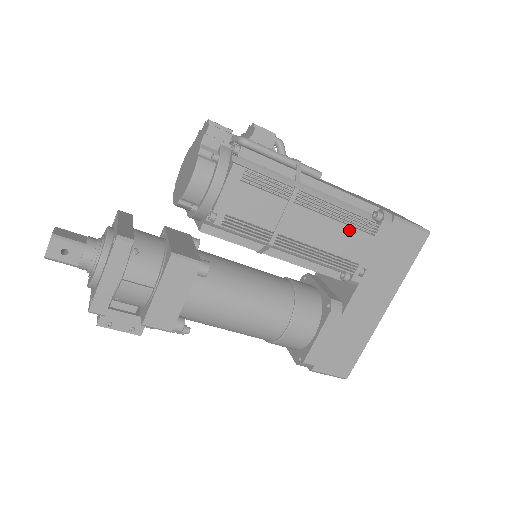
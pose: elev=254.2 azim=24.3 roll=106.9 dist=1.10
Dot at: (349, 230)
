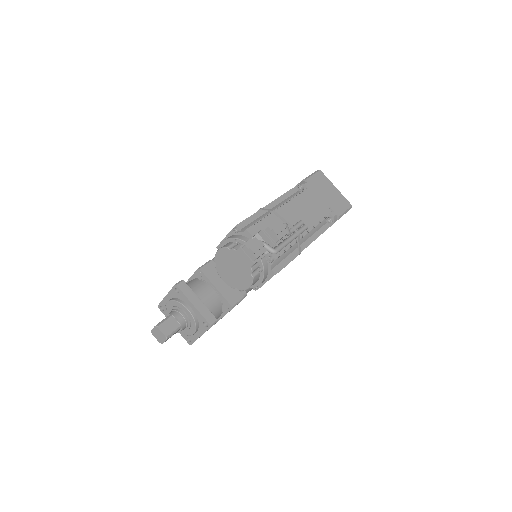
Dot at: occluded
